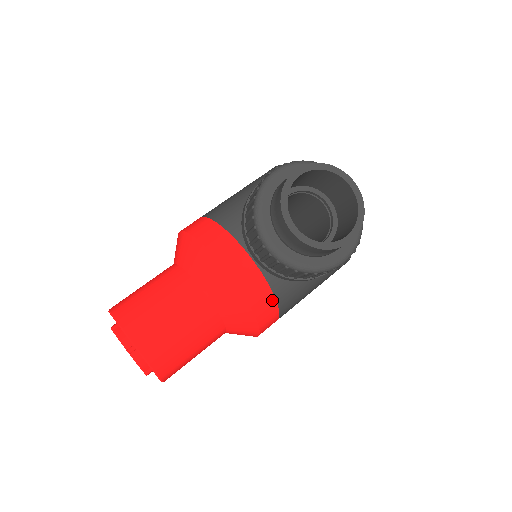
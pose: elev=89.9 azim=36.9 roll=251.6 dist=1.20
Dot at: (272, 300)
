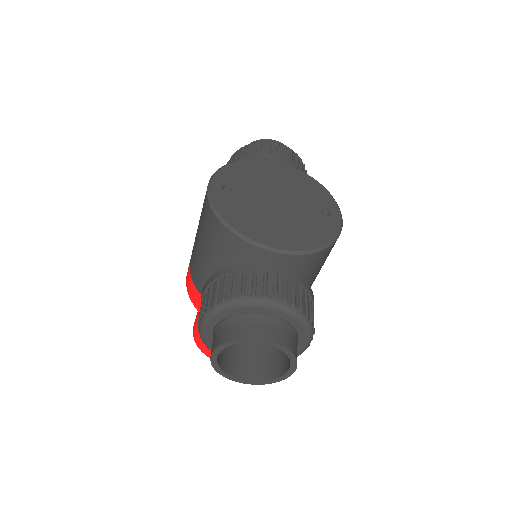
Dot at: occluded
